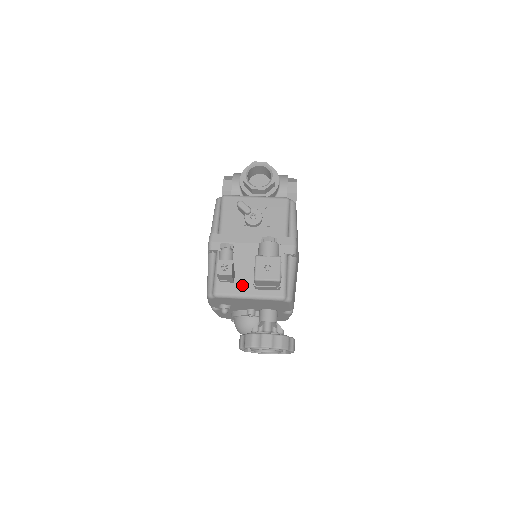
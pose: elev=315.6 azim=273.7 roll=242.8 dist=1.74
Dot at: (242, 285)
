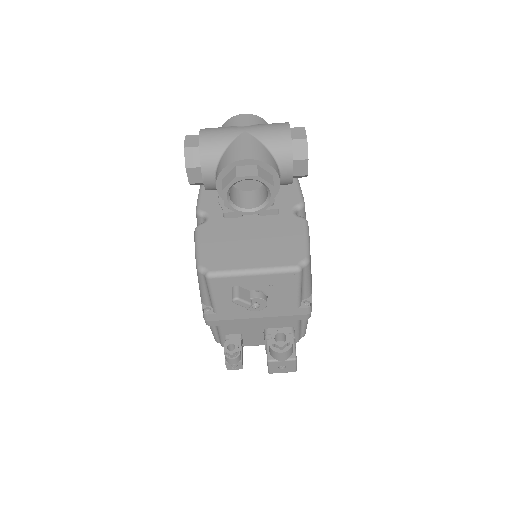
Dot at: (252, 341)
